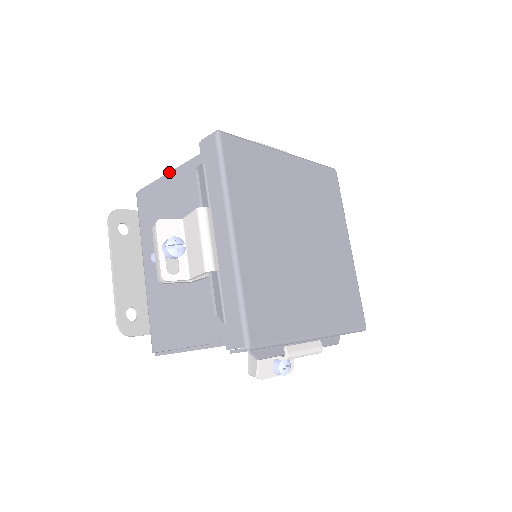
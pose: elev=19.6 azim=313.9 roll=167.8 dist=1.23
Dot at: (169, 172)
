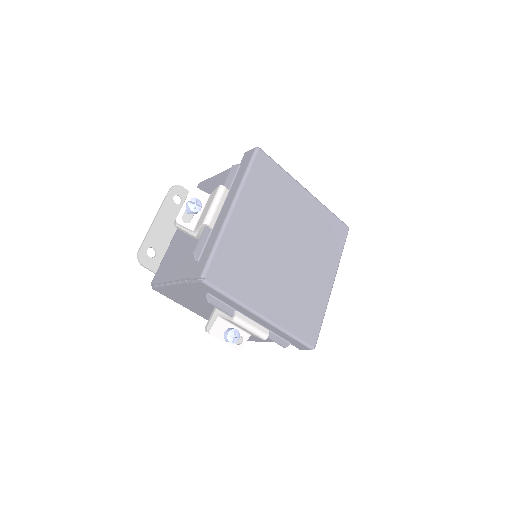
Dot at: occluded
